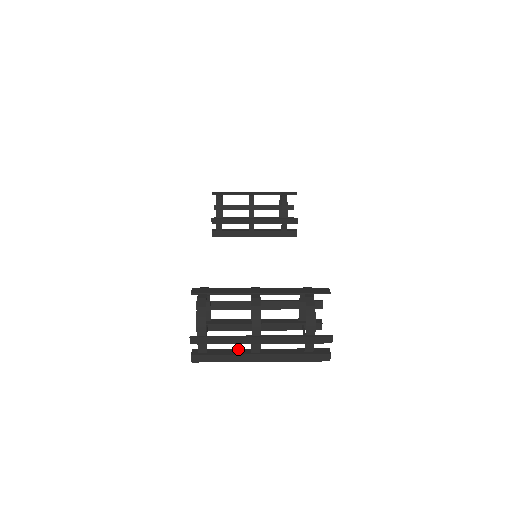
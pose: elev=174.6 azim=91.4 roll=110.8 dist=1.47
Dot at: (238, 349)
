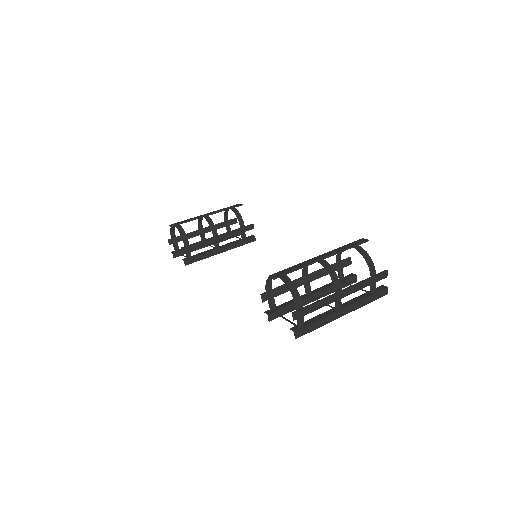
Dot at: (323, 313)
